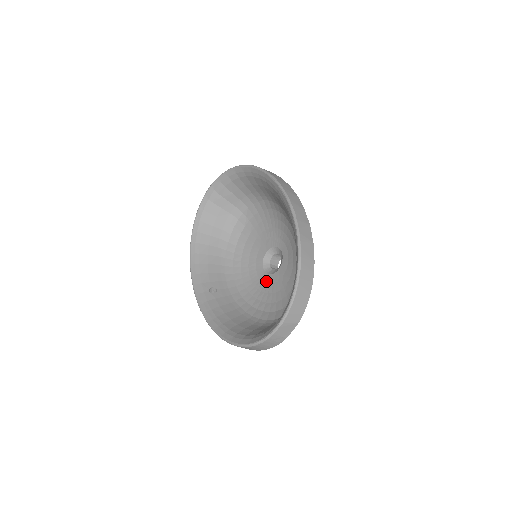
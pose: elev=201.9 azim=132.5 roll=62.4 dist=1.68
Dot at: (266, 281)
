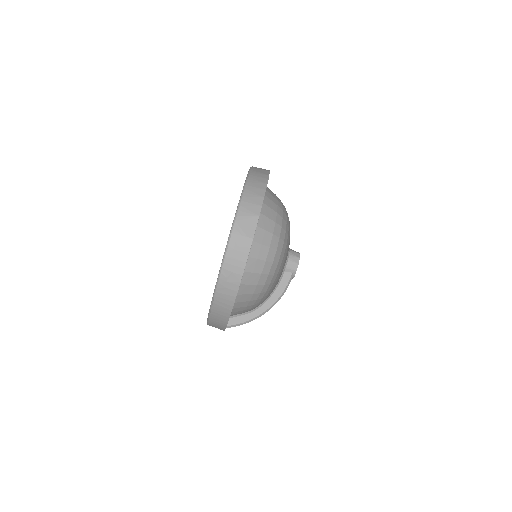
Dot at: occluded
